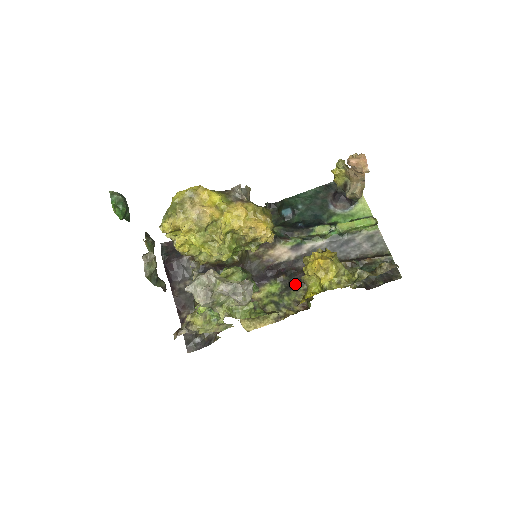
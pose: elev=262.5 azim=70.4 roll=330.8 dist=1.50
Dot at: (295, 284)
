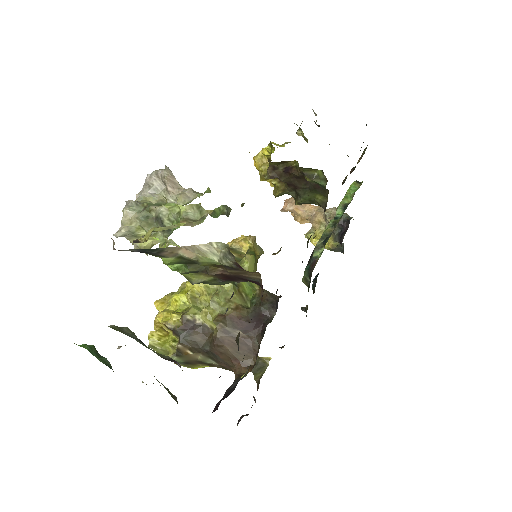
Dot at: occluded
